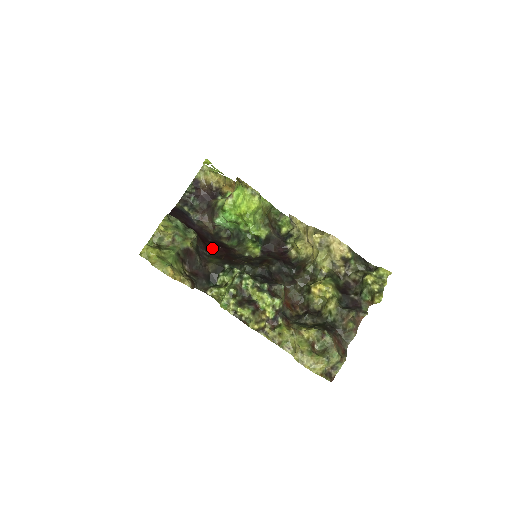
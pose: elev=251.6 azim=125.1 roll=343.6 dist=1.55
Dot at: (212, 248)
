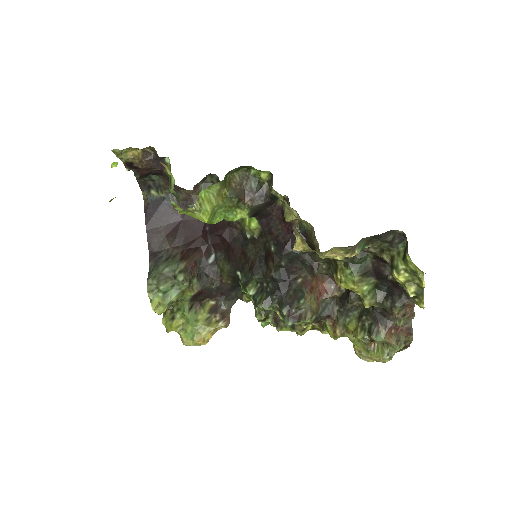
Dot at: (213, 244)
